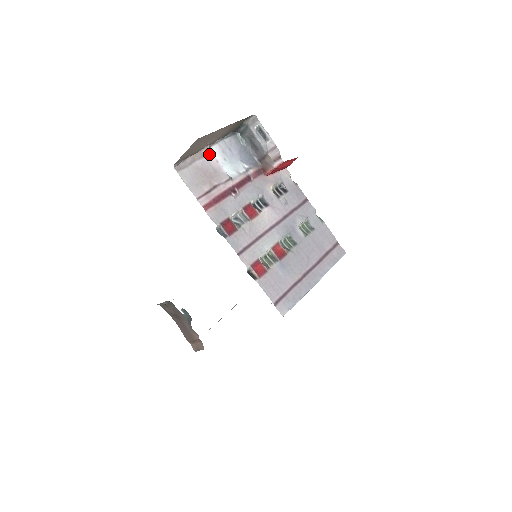
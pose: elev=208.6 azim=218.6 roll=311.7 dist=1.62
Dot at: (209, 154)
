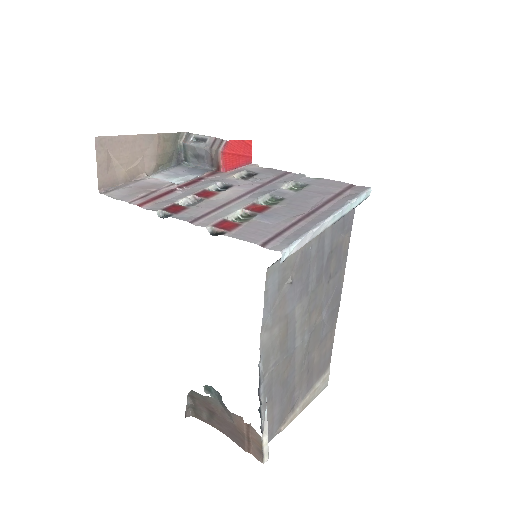
Dot at: (147, 179)
